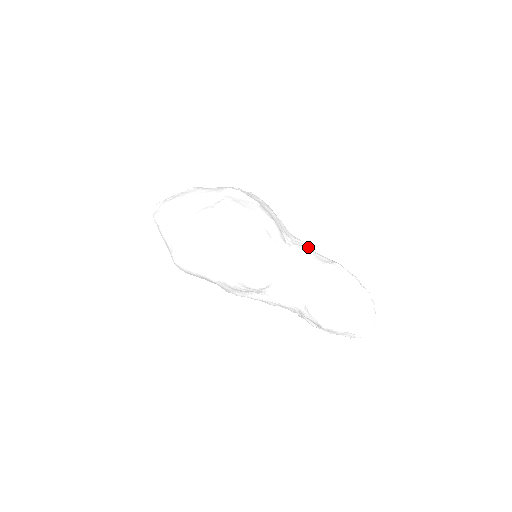
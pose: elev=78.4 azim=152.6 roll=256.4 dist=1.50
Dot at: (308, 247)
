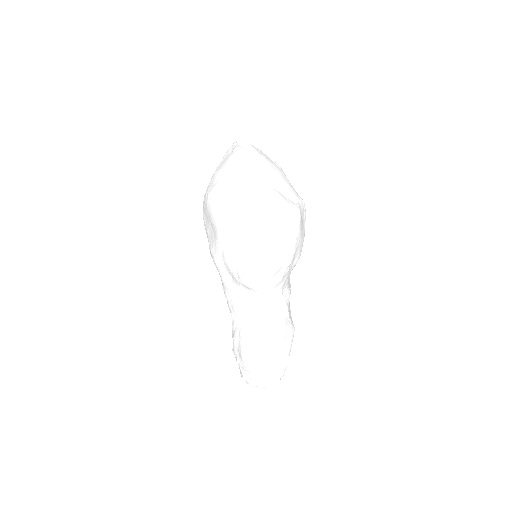
Dot at: occluded
